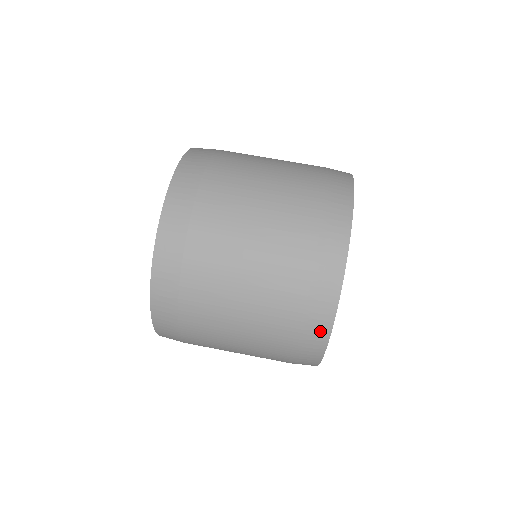
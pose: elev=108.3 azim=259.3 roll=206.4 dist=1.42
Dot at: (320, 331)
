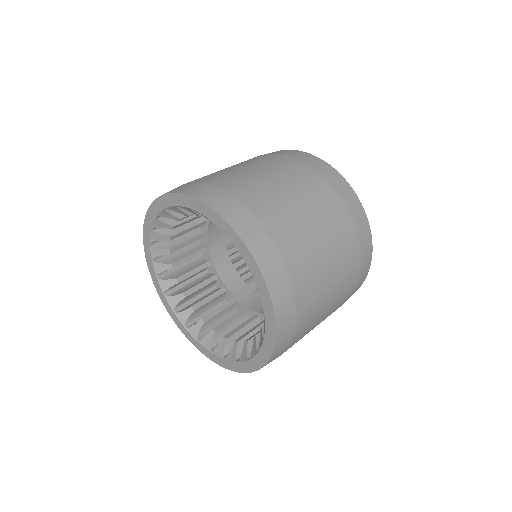
Dot at: (367, 240)
